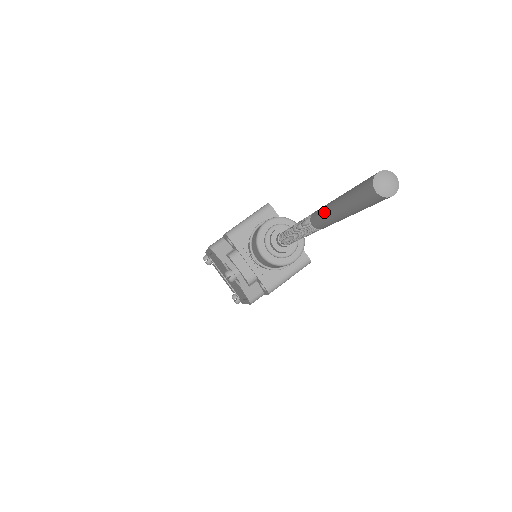
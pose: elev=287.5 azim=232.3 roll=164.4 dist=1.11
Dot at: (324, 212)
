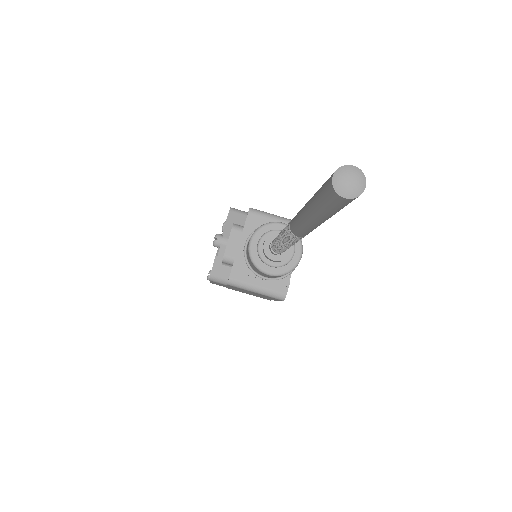
Dot at: occluded
